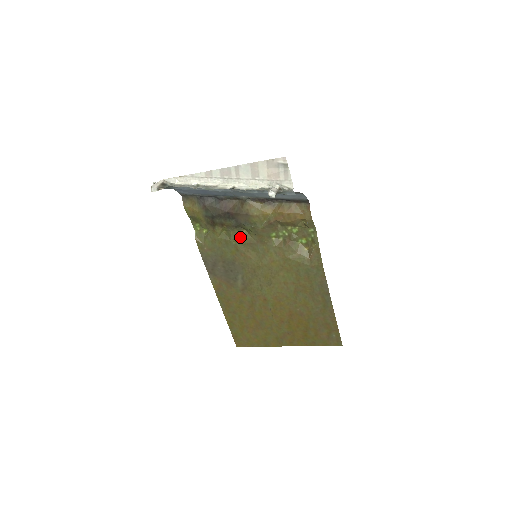
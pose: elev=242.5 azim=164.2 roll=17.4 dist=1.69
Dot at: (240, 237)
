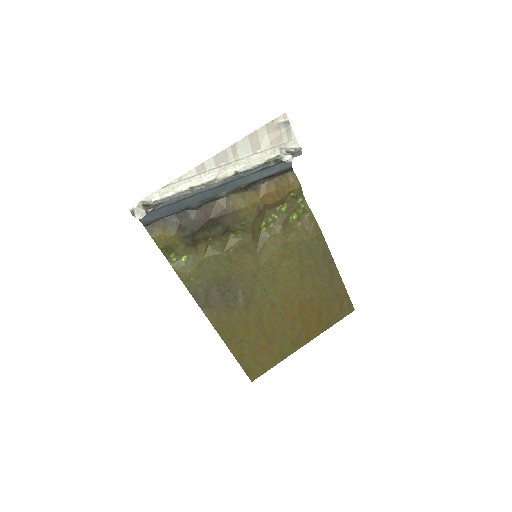
Dot at: (230, 244)
